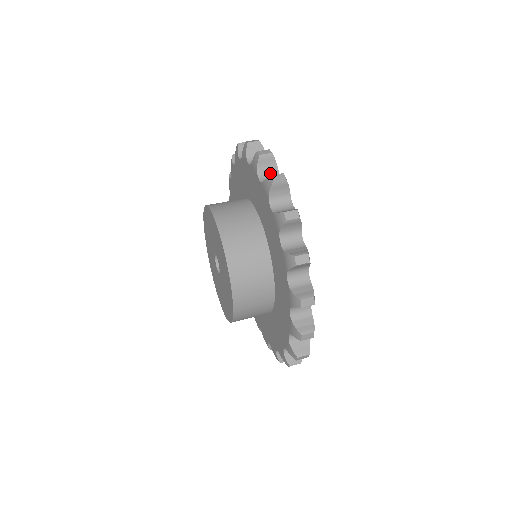
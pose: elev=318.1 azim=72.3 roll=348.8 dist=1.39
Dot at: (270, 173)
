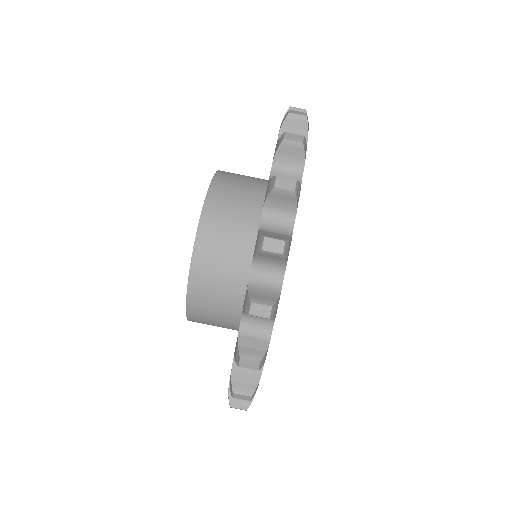
Dot at: (261, 318)
